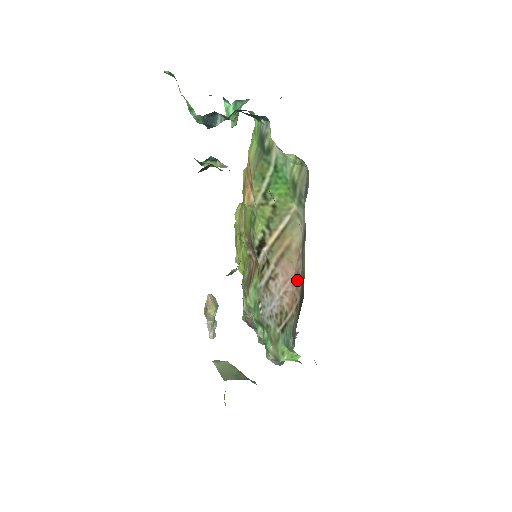
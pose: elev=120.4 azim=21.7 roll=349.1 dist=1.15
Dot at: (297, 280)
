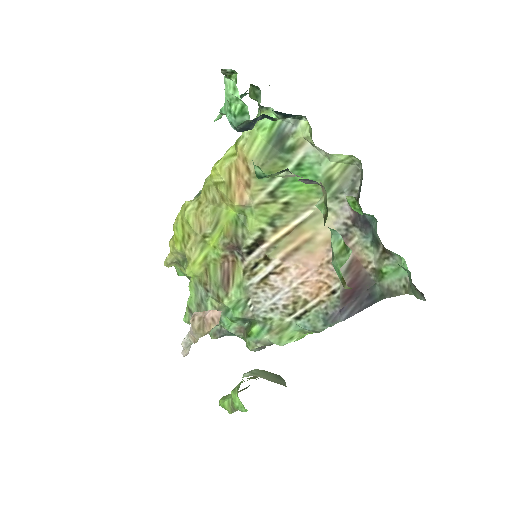
Dot at: (330, 269)
